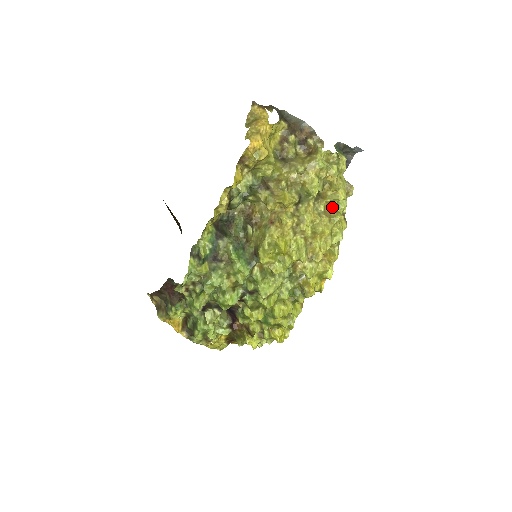
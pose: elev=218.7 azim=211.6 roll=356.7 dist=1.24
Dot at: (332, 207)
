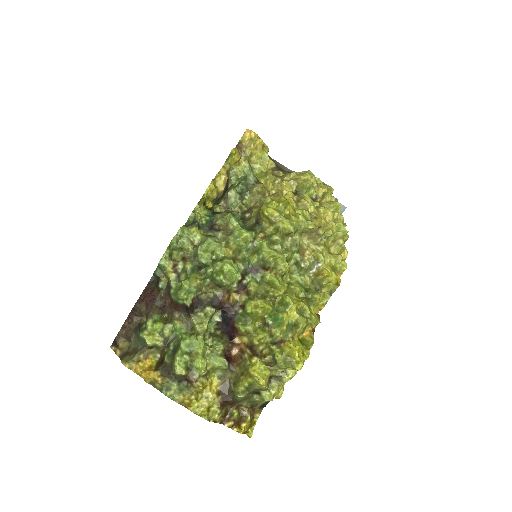
Dot at: occluded
